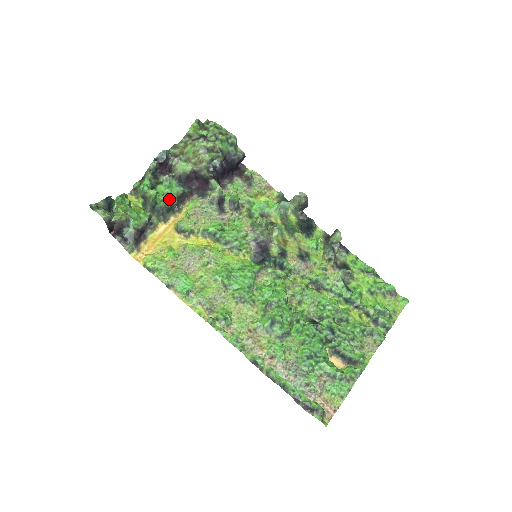
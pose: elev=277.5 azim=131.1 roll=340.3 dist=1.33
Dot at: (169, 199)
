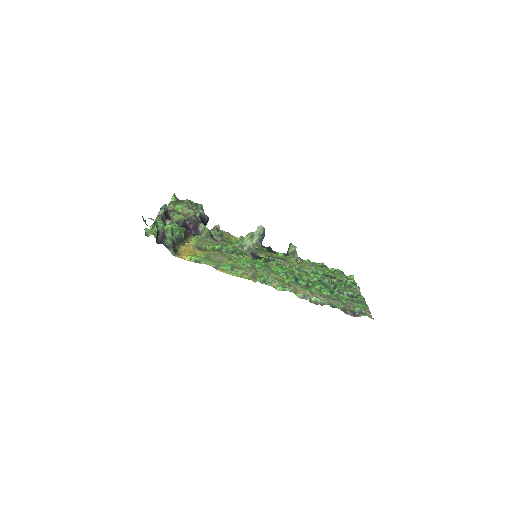
Dot at: (180, 232)
